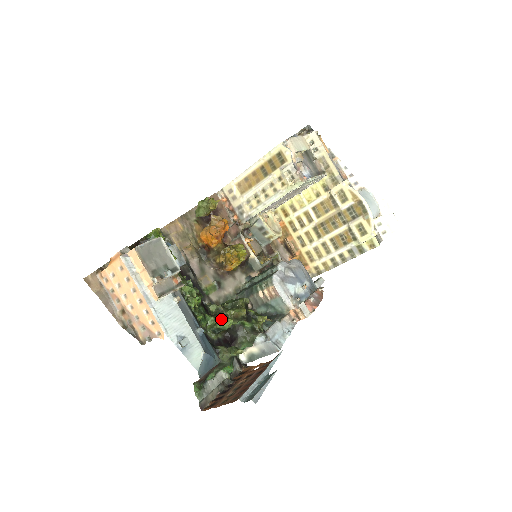
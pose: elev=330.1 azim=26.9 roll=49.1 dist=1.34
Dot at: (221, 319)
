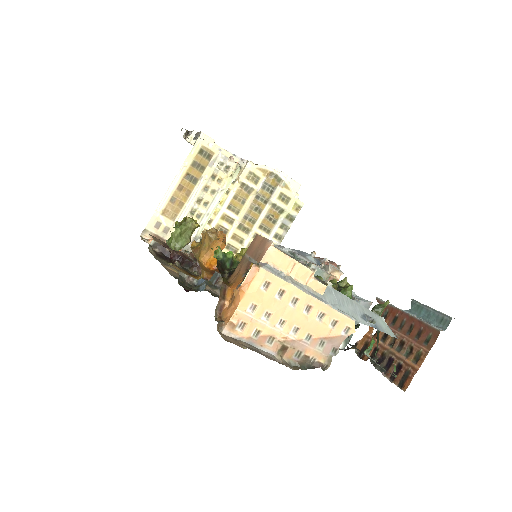
Dot at: occluded
